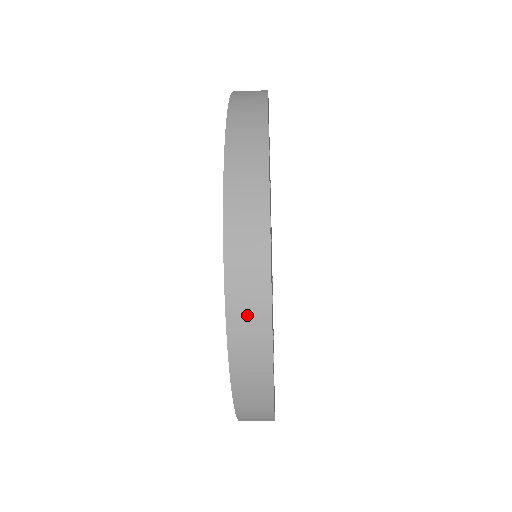
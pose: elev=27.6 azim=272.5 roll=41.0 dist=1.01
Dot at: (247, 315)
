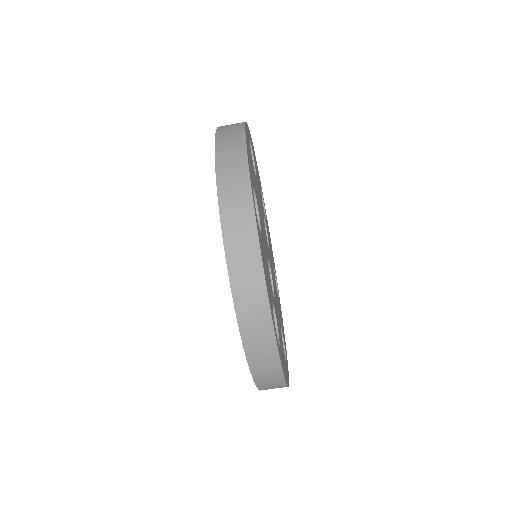
Dot at: (243, 261)
